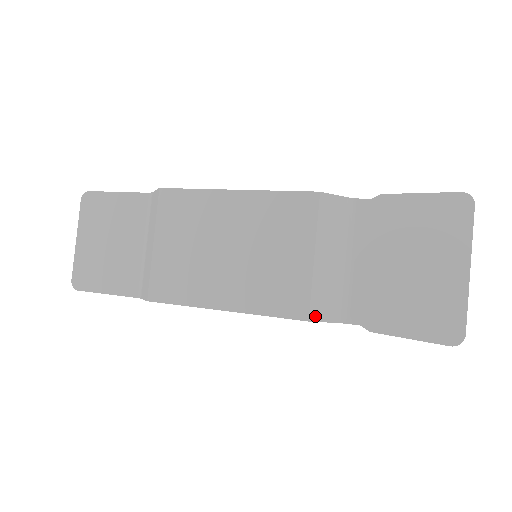
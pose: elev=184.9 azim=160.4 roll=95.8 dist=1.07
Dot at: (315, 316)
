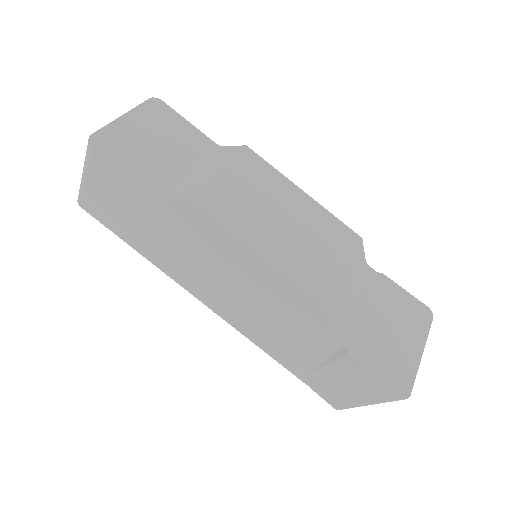
Dot at: (328, 310)
